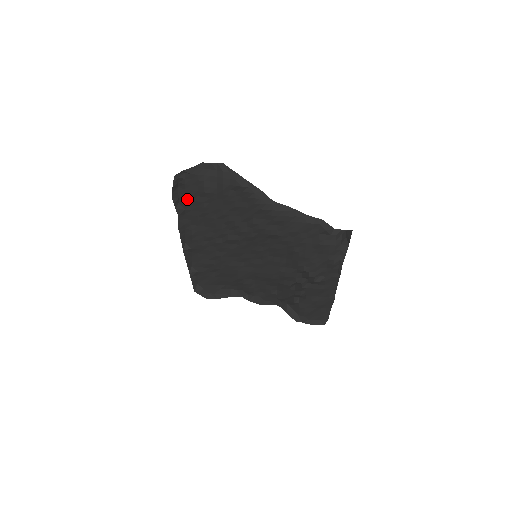
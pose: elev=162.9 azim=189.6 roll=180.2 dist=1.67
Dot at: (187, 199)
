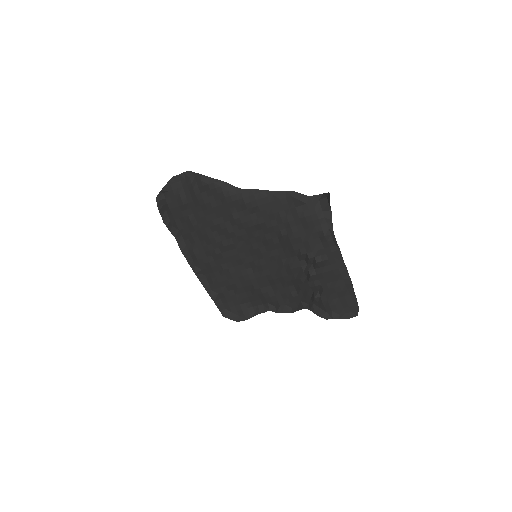
Dot at: (176, 218)
